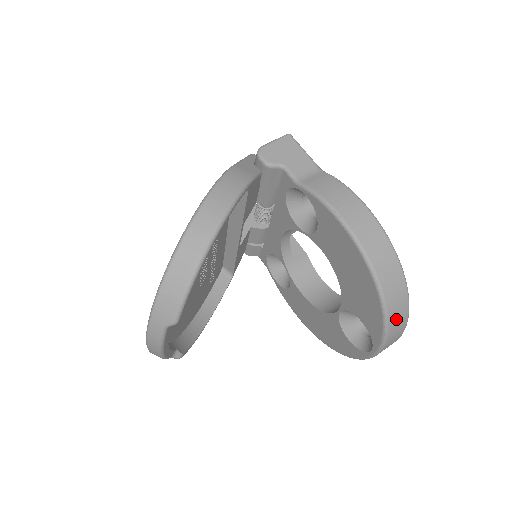
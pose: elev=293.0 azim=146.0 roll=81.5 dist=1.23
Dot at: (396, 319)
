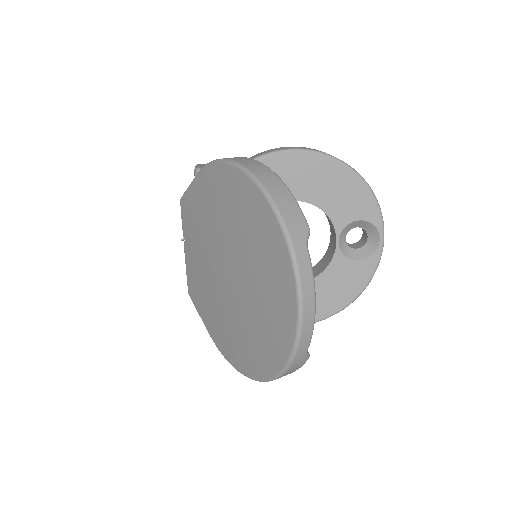
Dot at: occluded
